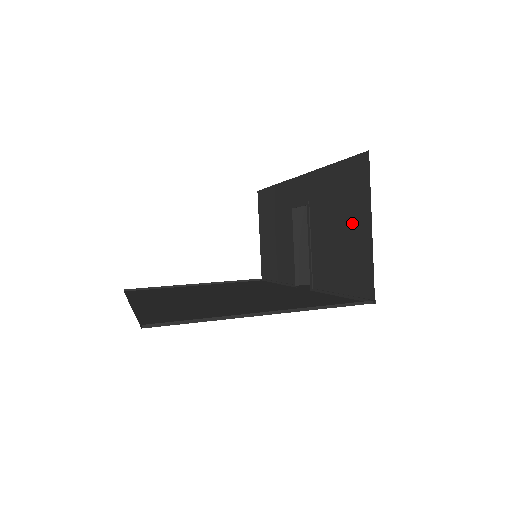
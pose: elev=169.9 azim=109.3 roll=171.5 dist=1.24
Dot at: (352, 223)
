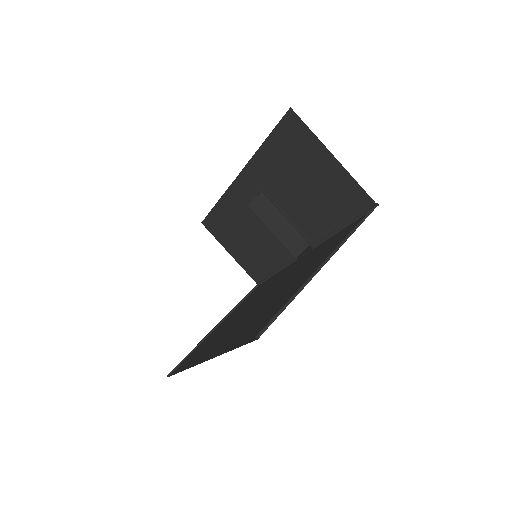
Dot at: (314, 169)
